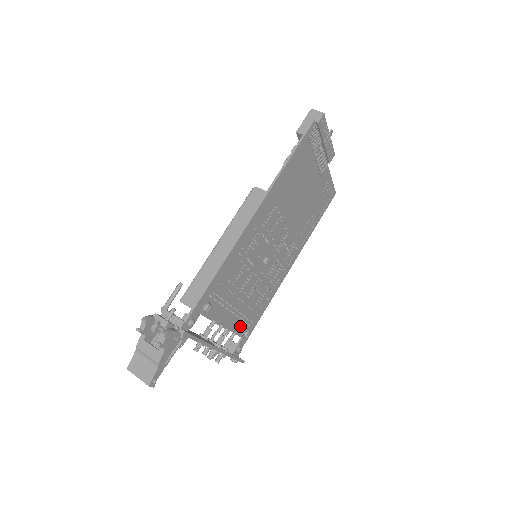
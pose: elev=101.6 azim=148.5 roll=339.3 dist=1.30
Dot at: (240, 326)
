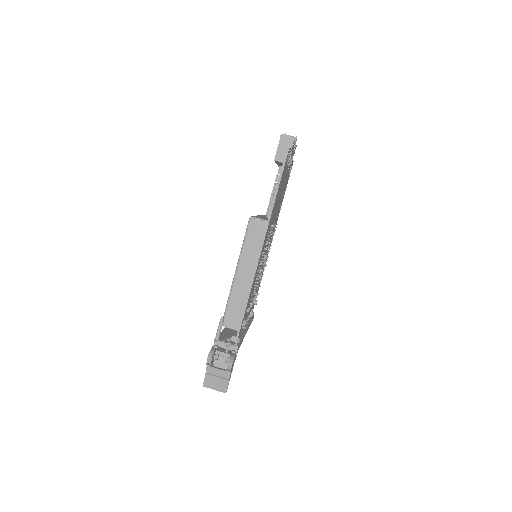
Dot at: occluded
